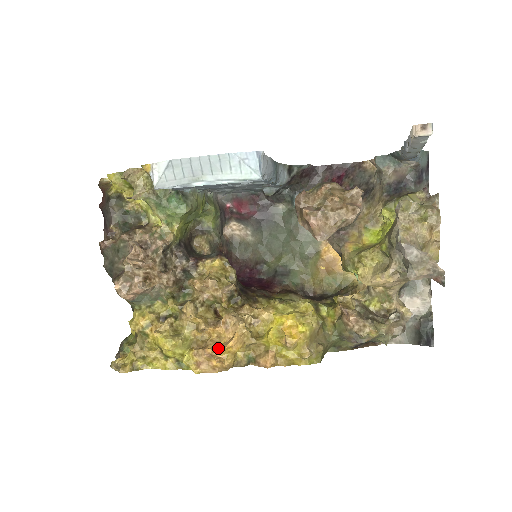
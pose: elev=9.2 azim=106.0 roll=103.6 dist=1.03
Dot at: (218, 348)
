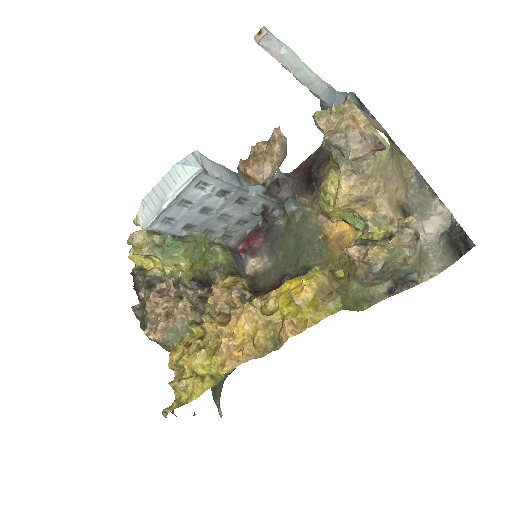
Dot at: (231, 335)
